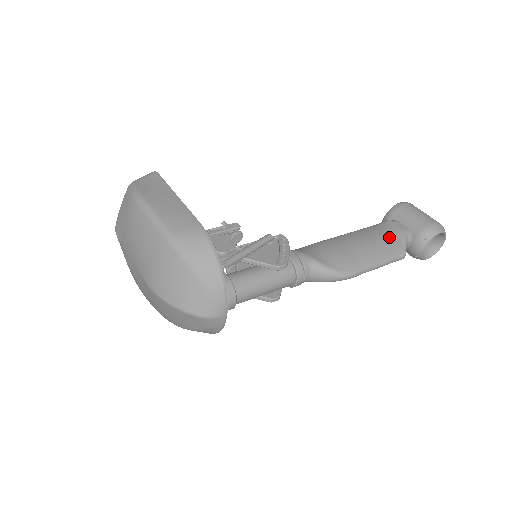
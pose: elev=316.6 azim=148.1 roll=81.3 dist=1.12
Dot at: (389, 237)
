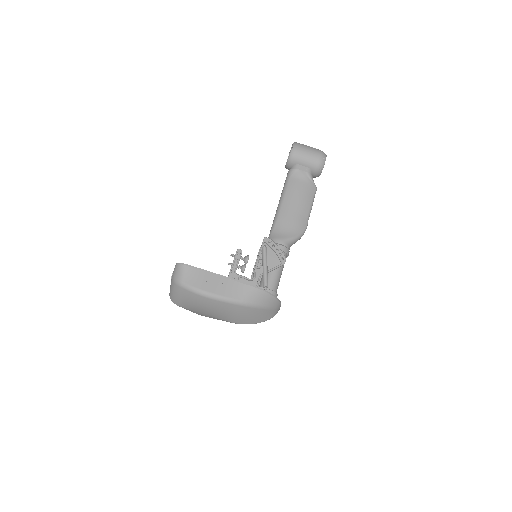
Dot at: (304, 184)
